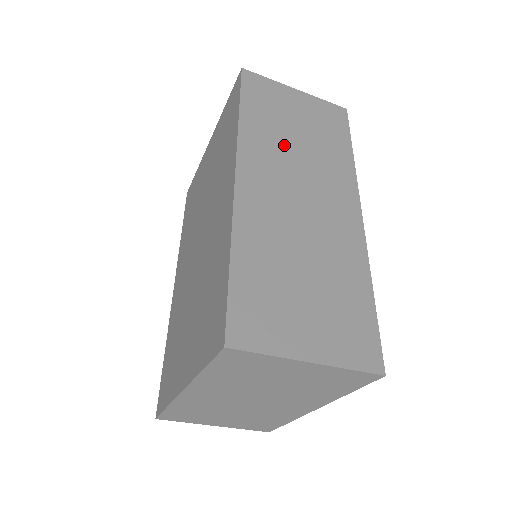
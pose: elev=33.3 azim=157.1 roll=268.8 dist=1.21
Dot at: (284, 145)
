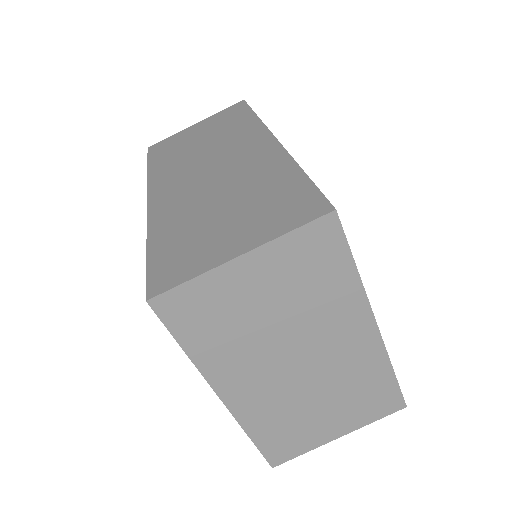
Dot at: (189, 156)
